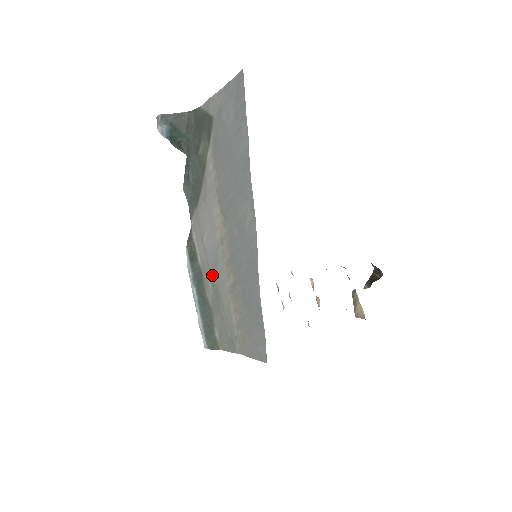
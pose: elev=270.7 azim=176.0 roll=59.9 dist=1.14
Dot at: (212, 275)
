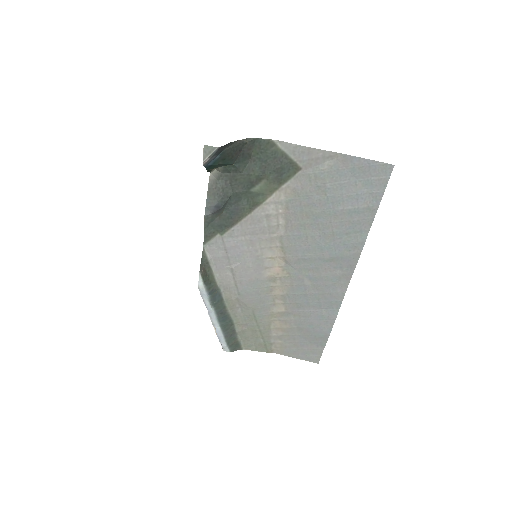
Dot at: (244, 300)
